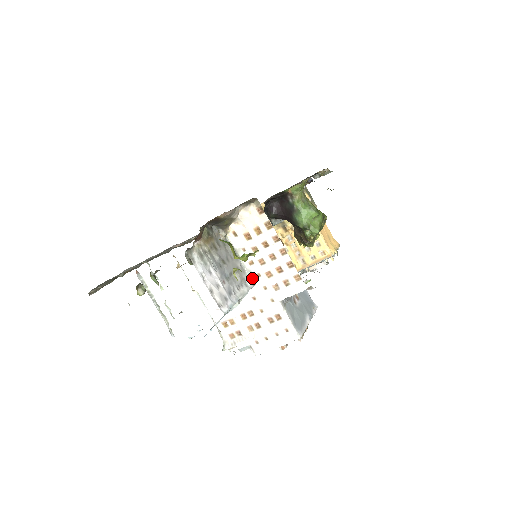
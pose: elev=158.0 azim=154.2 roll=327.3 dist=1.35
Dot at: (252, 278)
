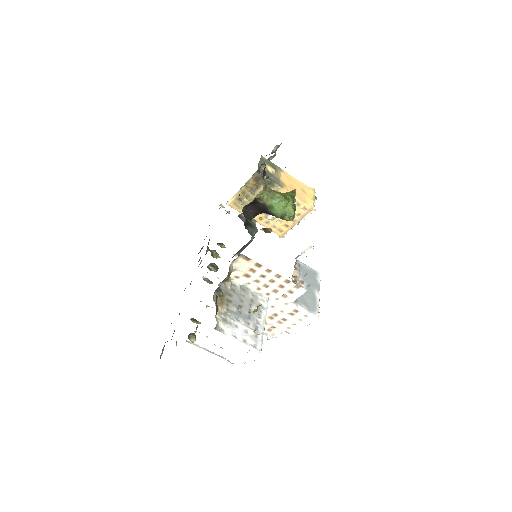
Dot at: (264, 297)
